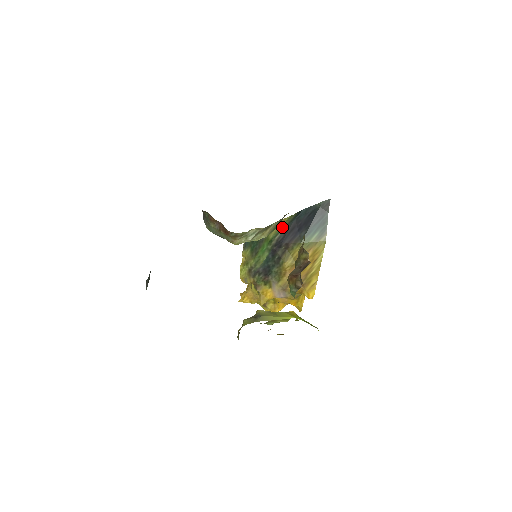
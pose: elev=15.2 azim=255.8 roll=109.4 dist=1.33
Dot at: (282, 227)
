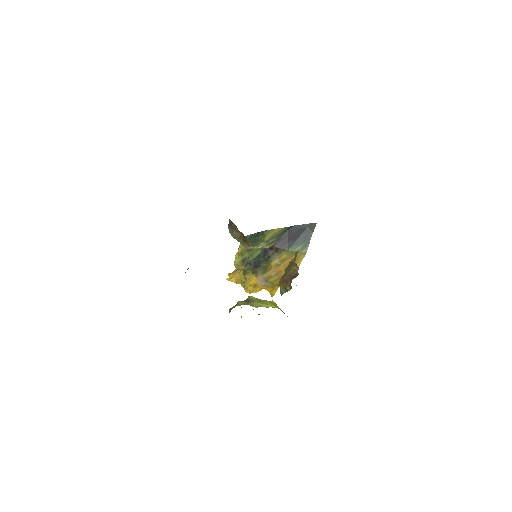
Dot at: (276, 235)
